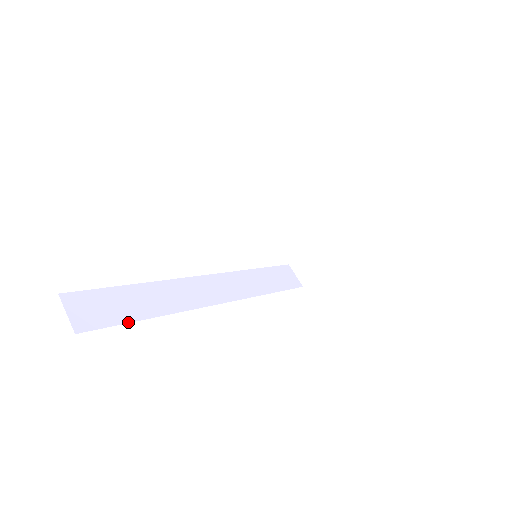
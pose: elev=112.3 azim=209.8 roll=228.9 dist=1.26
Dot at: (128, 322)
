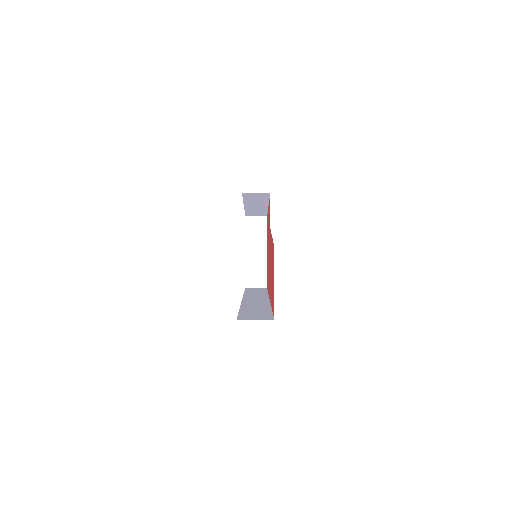
Dot at: (272, 313)
